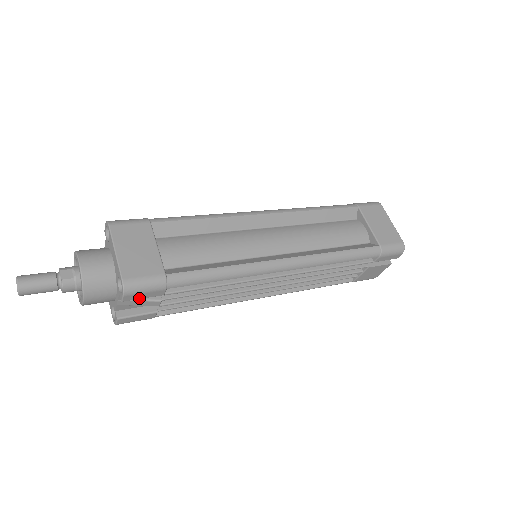
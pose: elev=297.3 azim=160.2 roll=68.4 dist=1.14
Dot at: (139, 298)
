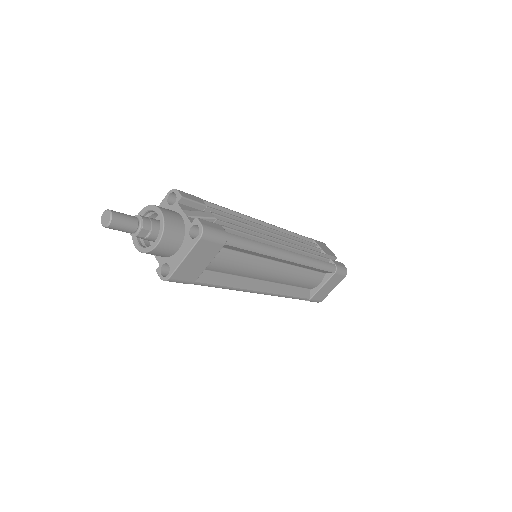
Dot at: occluded
